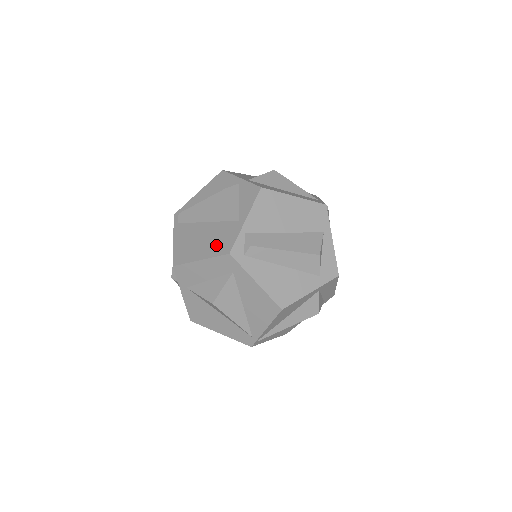
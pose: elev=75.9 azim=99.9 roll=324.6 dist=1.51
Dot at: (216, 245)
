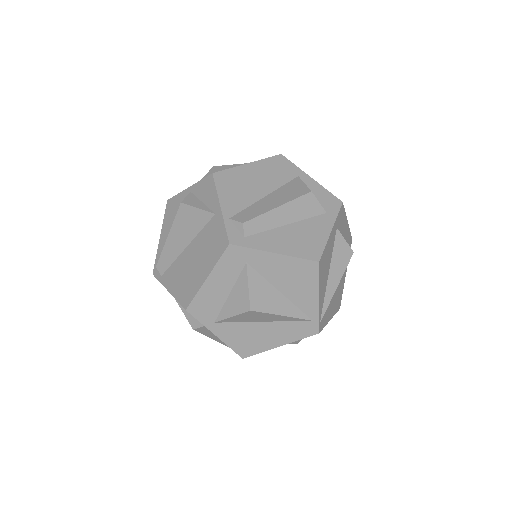
Dot at: (211, 252)
